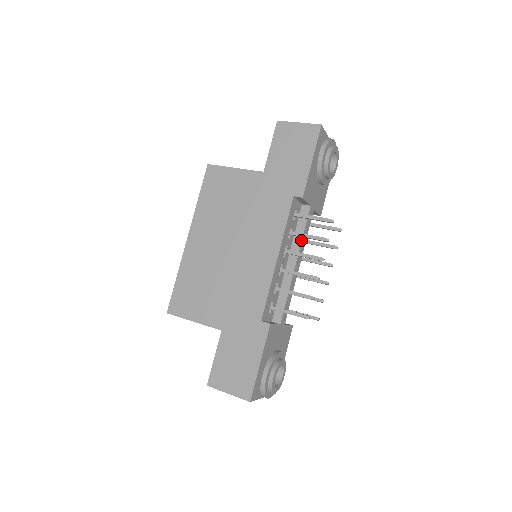
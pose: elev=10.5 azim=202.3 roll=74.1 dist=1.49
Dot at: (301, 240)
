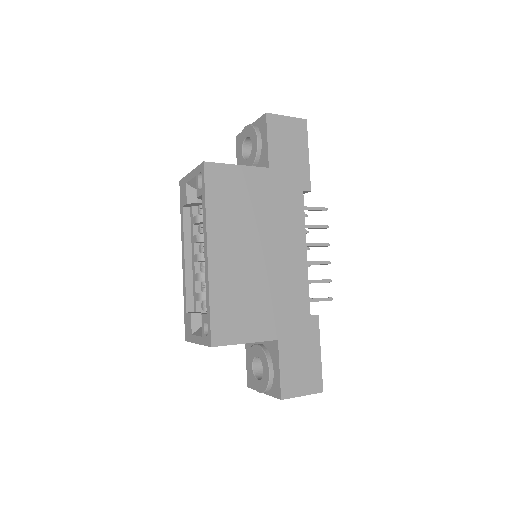
Dot at: occluded
